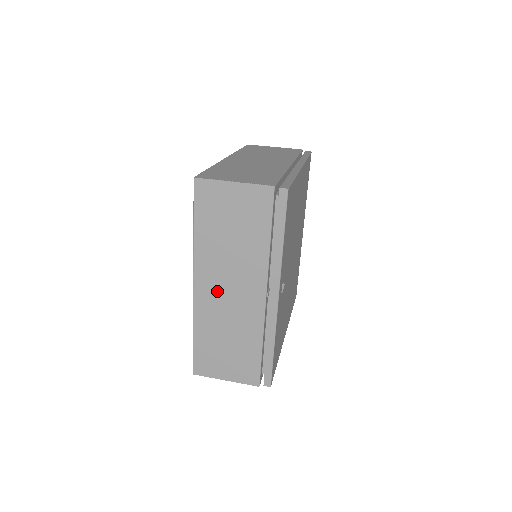
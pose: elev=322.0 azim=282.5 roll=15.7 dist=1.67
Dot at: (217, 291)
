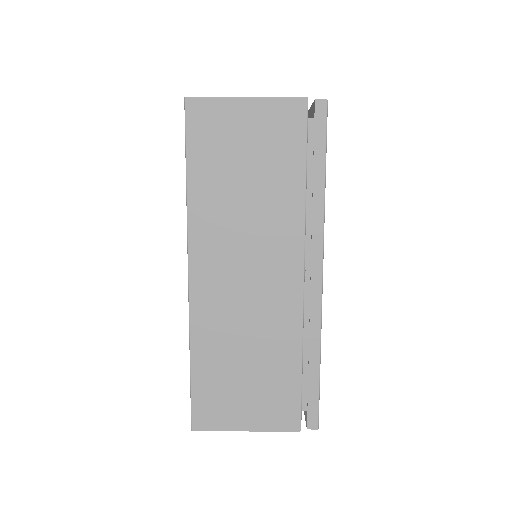
Dot at: (227, 278)
